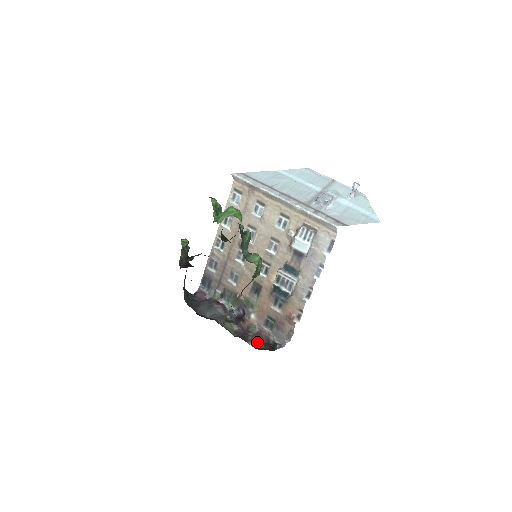
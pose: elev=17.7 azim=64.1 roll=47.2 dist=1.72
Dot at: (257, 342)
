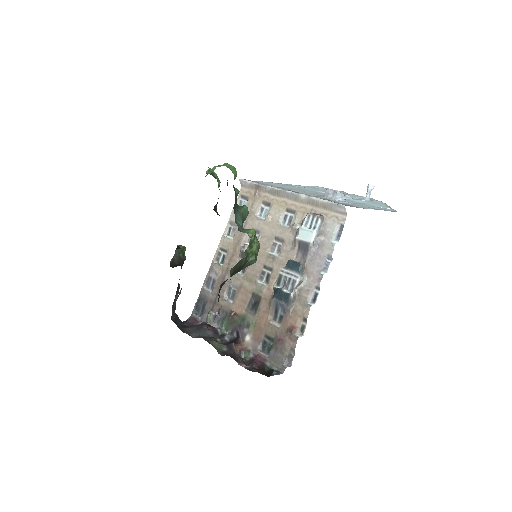
Dot at: (249, 366)
